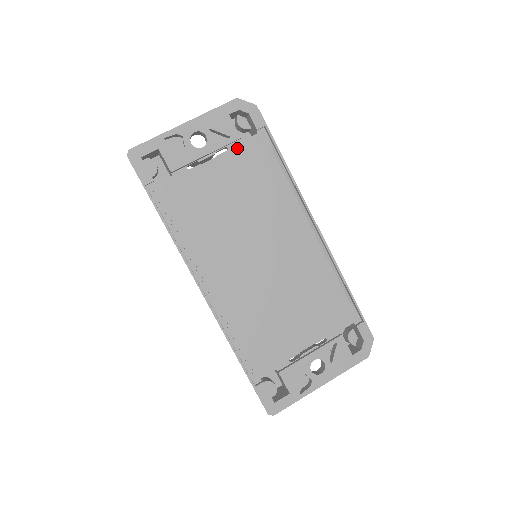
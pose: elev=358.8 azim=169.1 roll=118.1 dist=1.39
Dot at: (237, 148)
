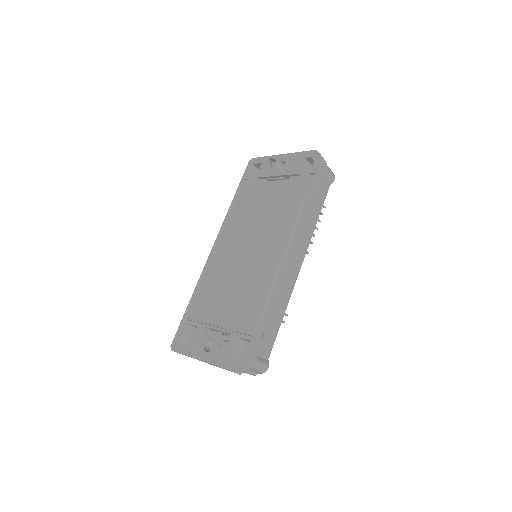
Dot at: (292, 179)
